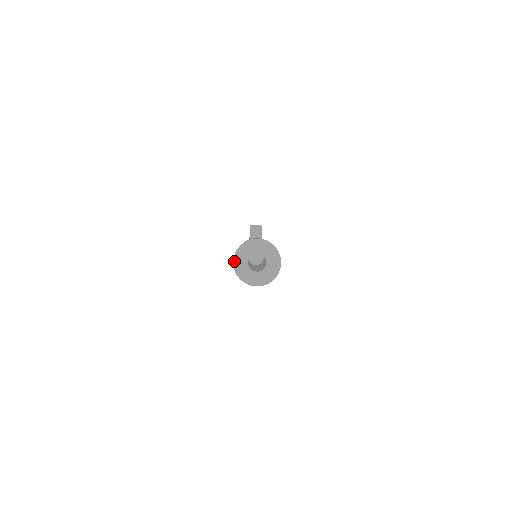
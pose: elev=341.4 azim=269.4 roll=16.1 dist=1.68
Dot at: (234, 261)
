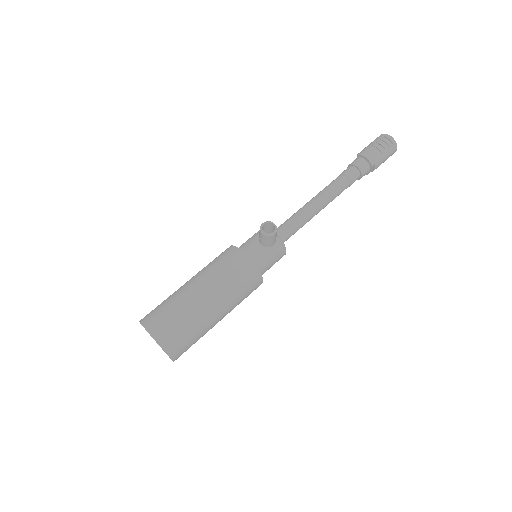
Dot at: (140, 323)
